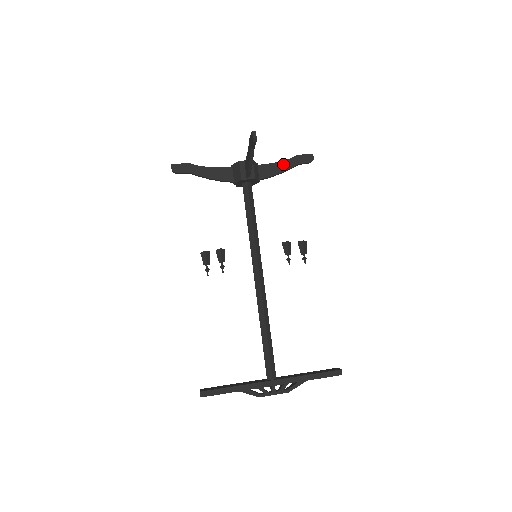
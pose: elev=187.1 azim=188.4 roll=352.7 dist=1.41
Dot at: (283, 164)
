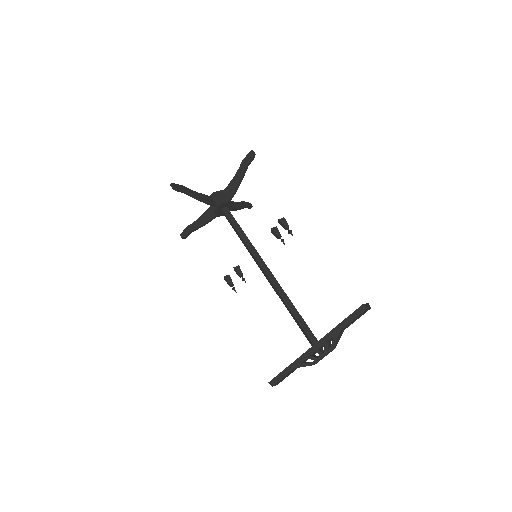
Dot at: (237, 176)
